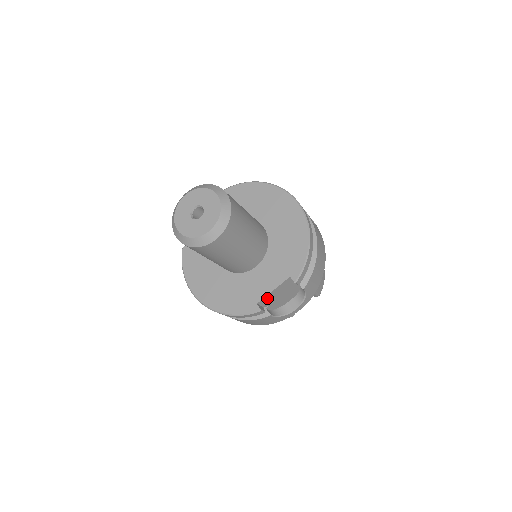
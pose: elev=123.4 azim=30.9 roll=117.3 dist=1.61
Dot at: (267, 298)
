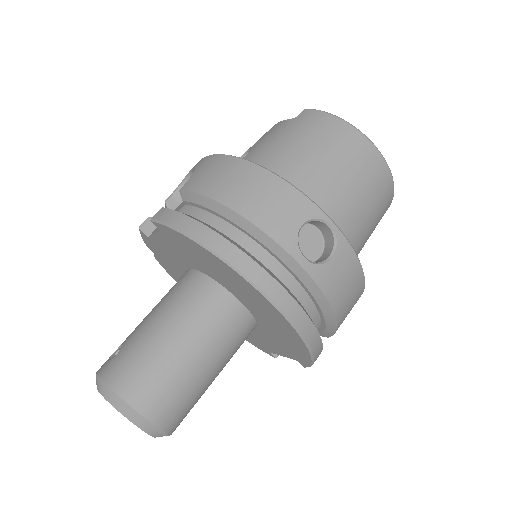
Dot at: occluded
